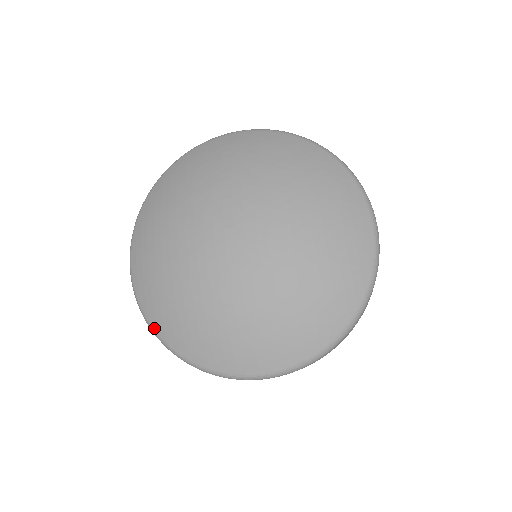
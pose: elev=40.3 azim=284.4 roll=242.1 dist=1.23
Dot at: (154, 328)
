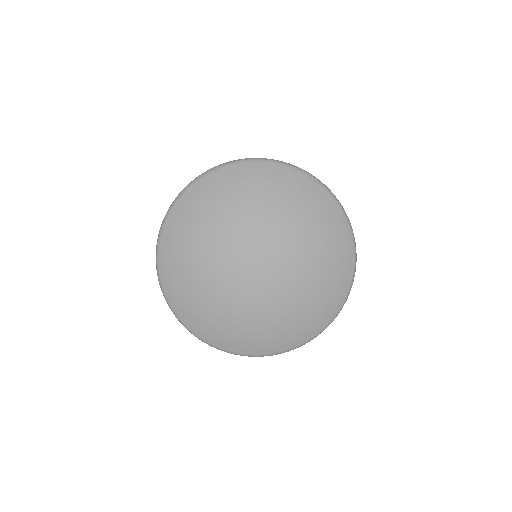
Dot at: (176, 312)
